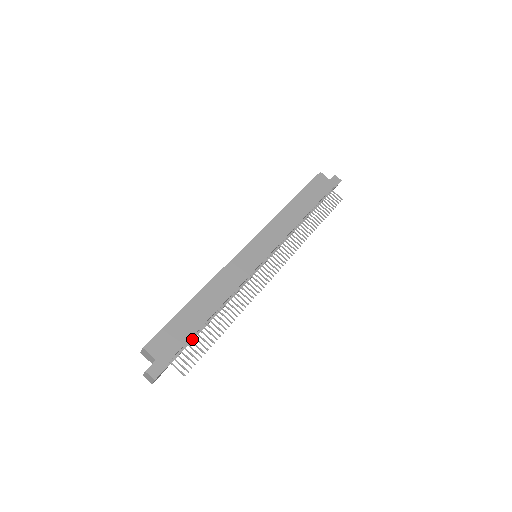
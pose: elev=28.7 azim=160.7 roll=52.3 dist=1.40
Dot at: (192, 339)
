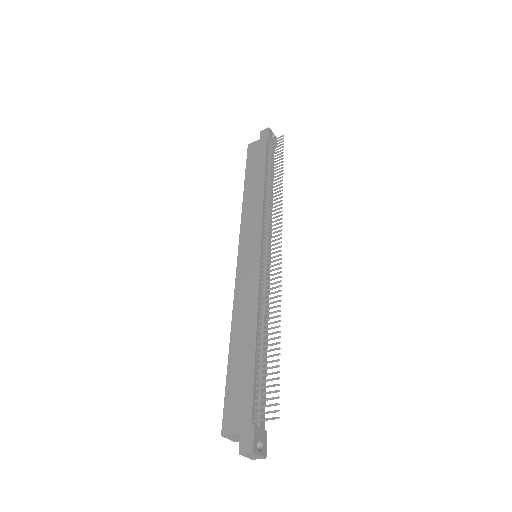
Dot at: (260, 380)
